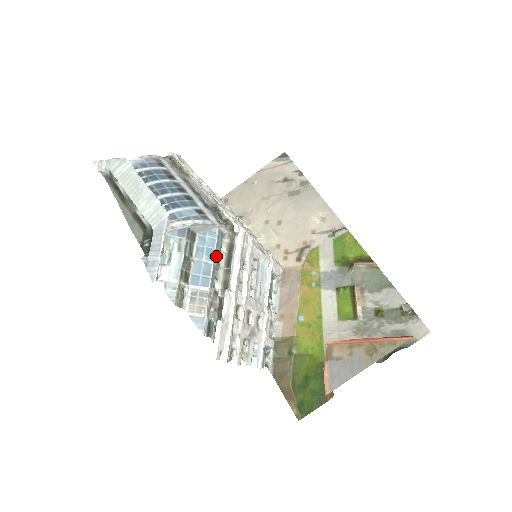
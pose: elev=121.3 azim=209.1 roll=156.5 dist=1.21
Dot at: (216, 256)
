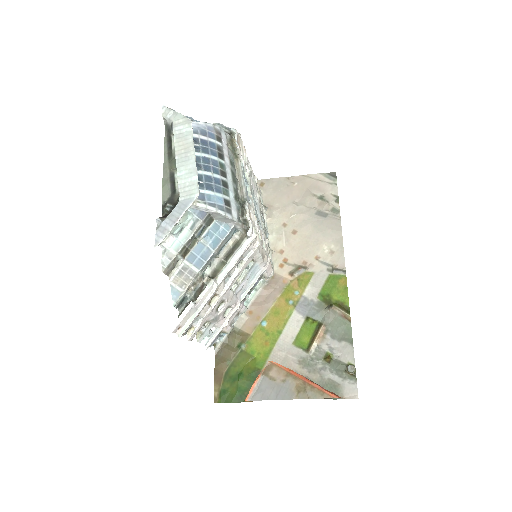
Dot at: (220, 246)
